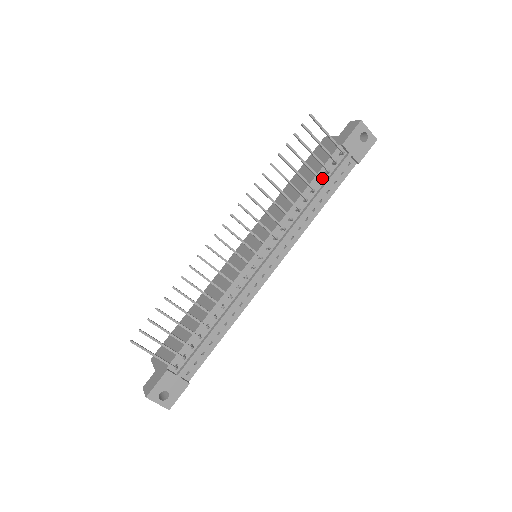
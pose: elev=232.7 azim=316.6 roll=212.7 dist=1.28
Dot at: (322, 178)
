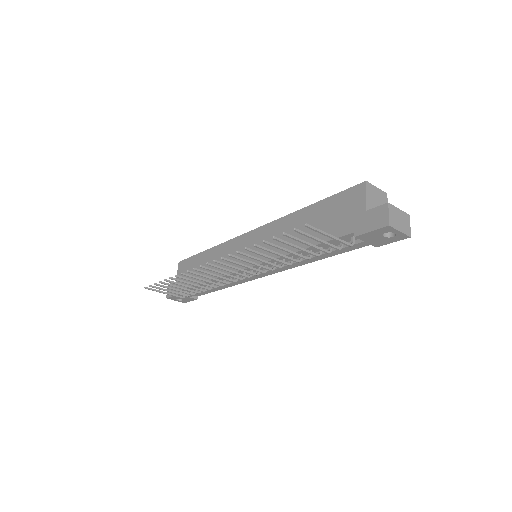
Dot at: (325, 246)
